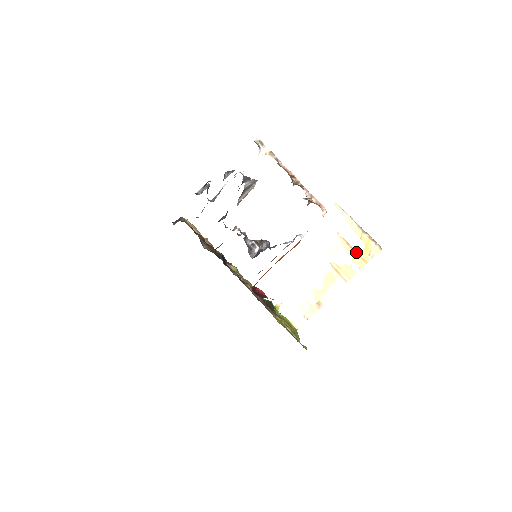
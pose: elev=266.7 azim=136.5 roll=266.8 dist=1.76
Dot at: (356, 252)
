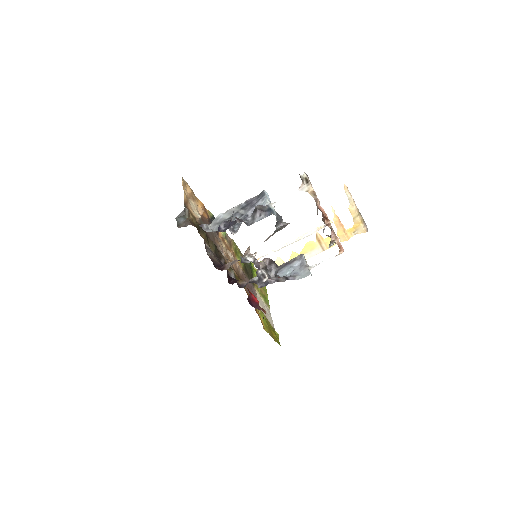
Dot at: (344, 229)
